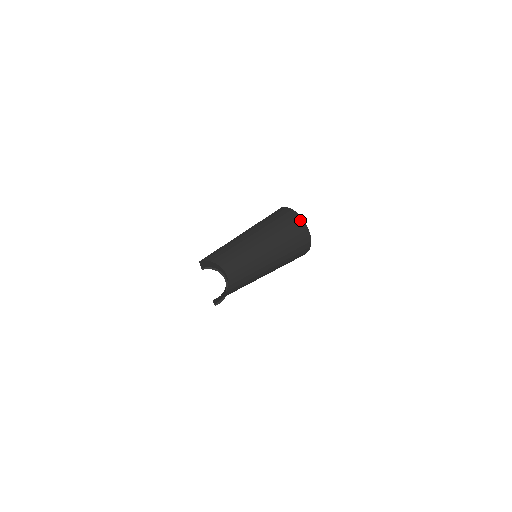
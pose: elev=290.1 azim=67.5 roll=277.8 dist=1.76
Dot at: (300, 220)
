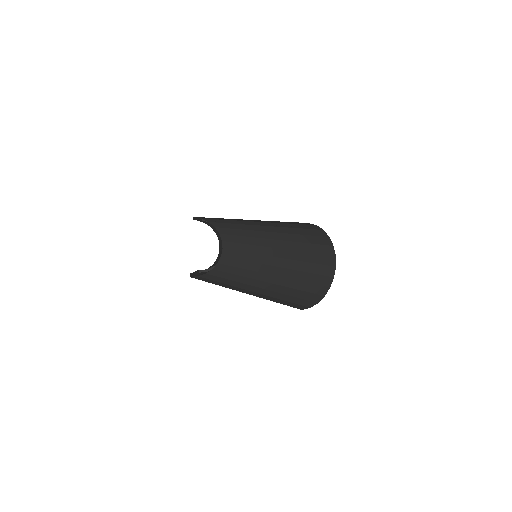
Dot at: (330, 248)
